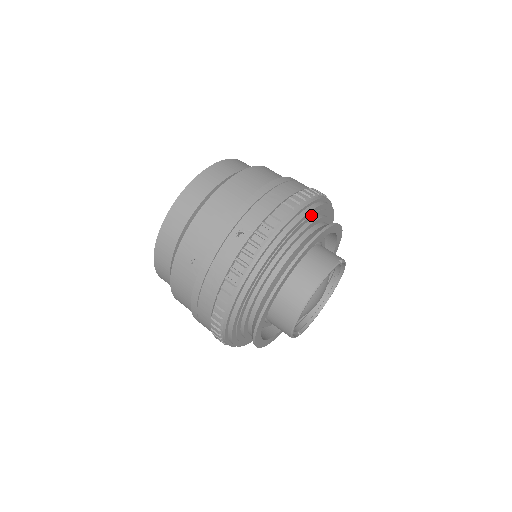
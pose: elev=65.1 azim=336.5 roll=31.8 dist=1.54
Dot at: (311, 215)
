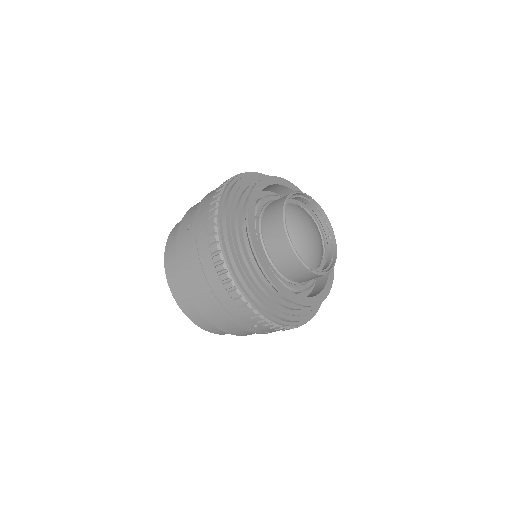
Dot at: occluded
